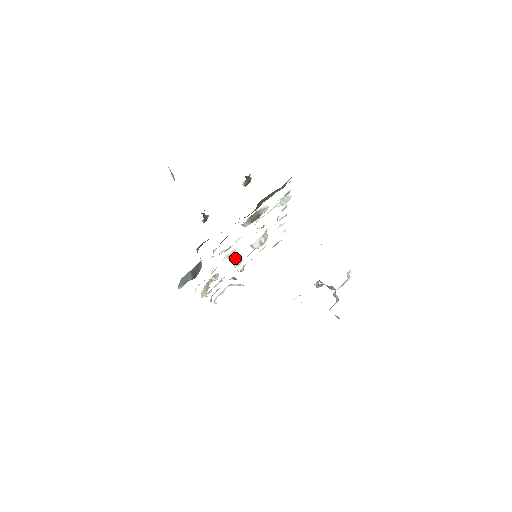
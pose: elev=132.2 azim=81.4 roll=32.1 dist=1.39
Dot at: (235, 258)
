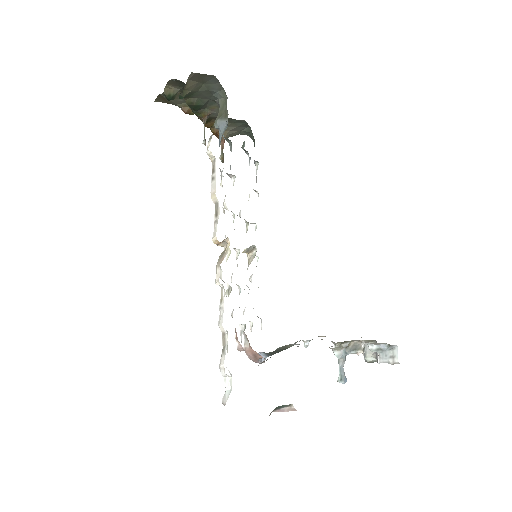
Dot at: (232, 274)
